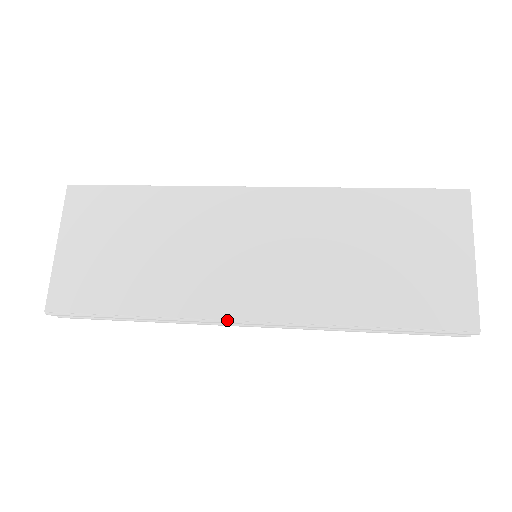
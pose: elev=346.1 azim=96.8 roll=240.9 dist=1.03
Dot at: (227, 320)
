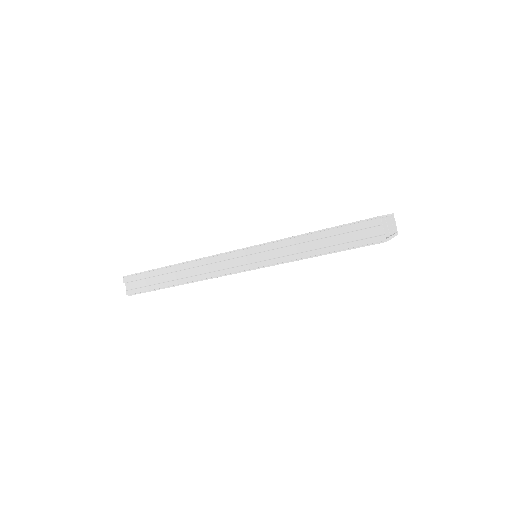
Dot at: (221, 253)
